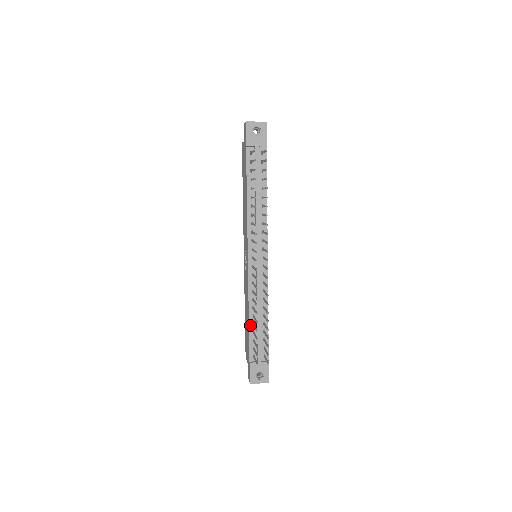
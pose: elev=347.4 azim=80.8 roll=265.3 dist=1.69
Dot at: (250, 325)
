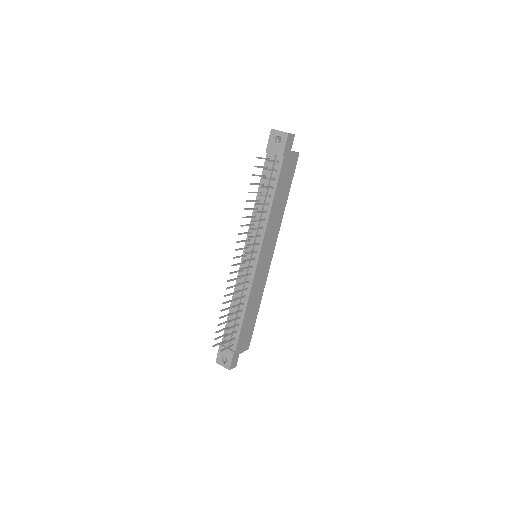
Dot at: occluded
